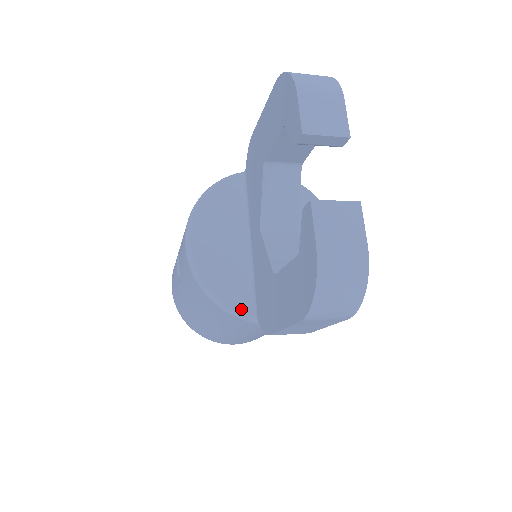
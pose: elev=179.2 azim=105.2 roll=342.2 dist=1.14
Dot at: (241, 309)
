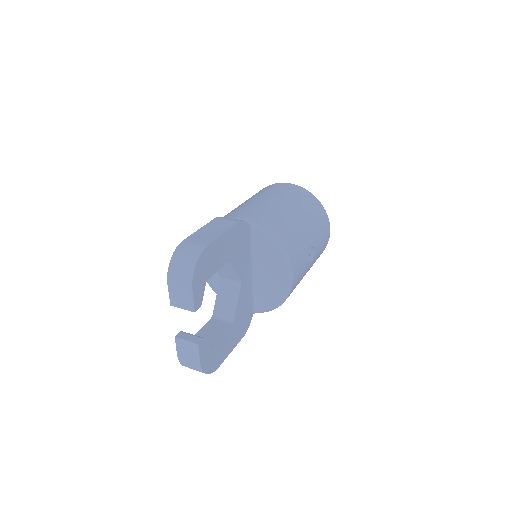
Dot at: occluded
